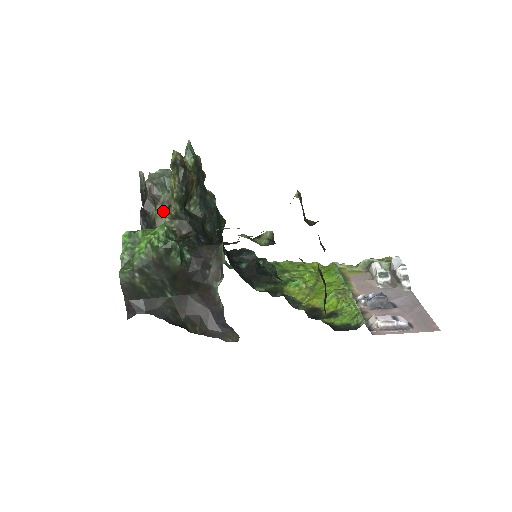
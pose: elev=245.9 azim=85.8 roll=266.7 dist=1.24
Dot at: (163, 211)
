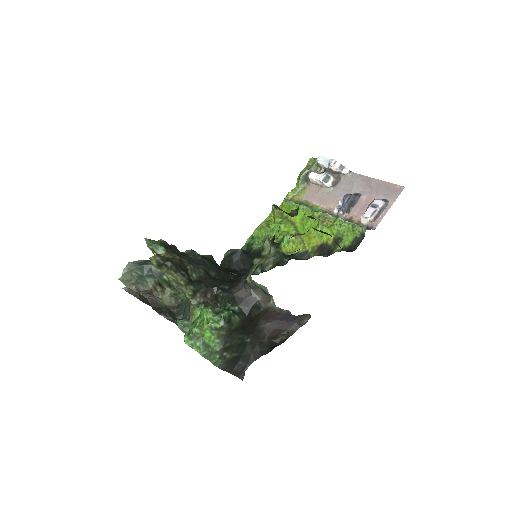
Dot at: (160, 292)
